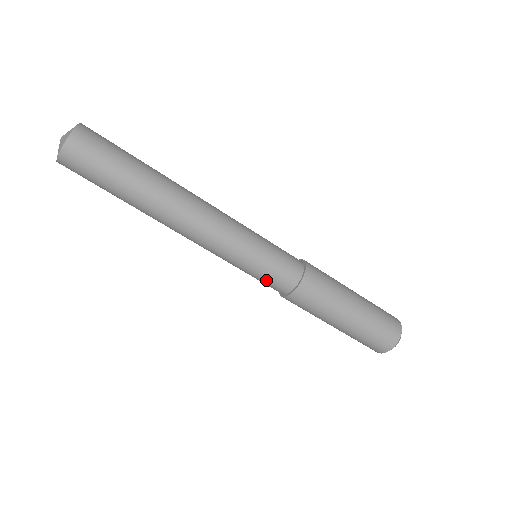
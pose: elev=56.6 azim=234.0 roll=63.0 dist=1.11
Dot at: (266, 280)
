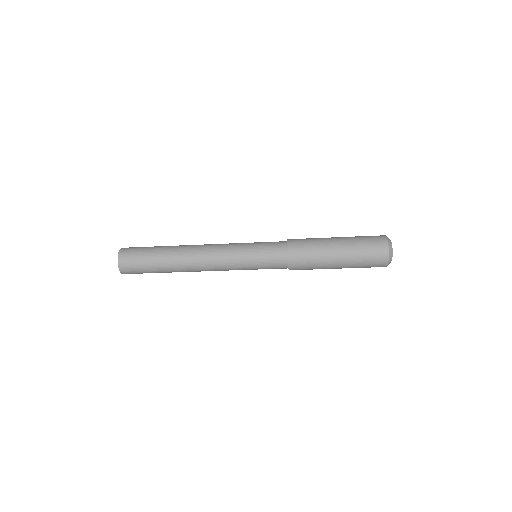
Dot at: occluded
